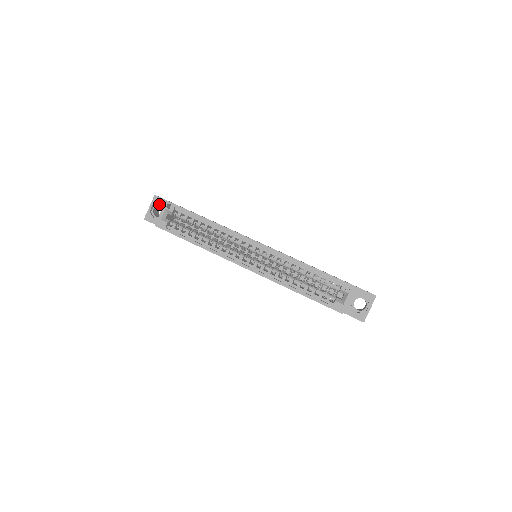
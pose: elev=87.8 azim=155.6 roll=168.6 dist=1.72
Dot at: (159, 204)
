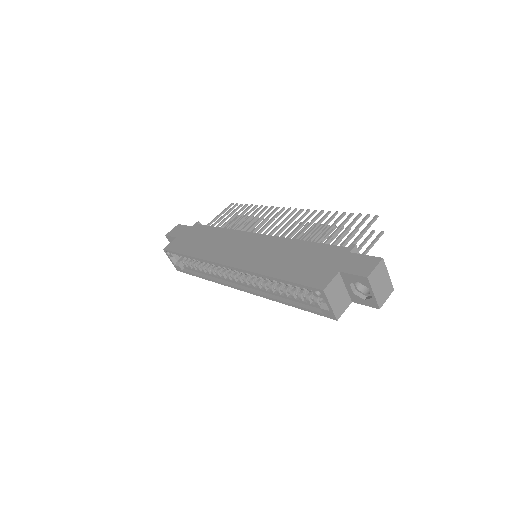
Dot at: occluded
